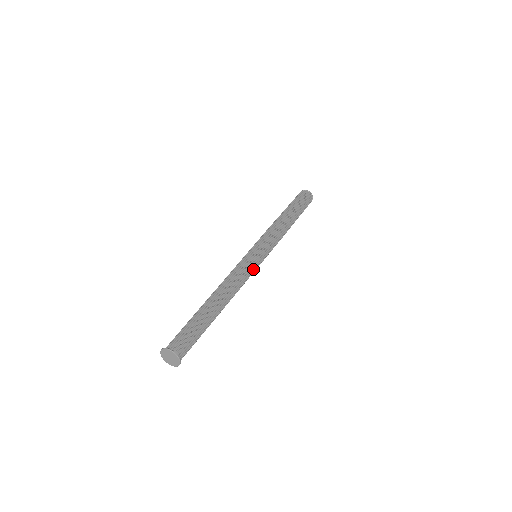
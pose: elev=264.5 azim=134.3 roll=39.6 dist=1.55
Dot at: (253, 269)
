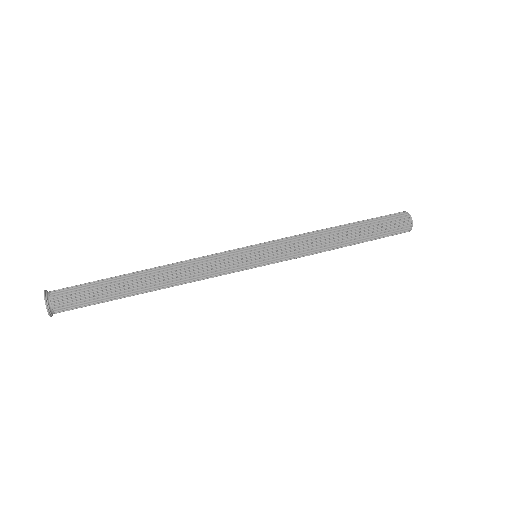
Dot at: (233, 268)
